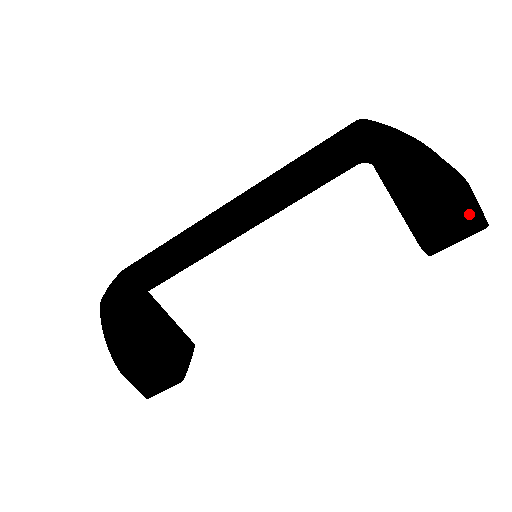
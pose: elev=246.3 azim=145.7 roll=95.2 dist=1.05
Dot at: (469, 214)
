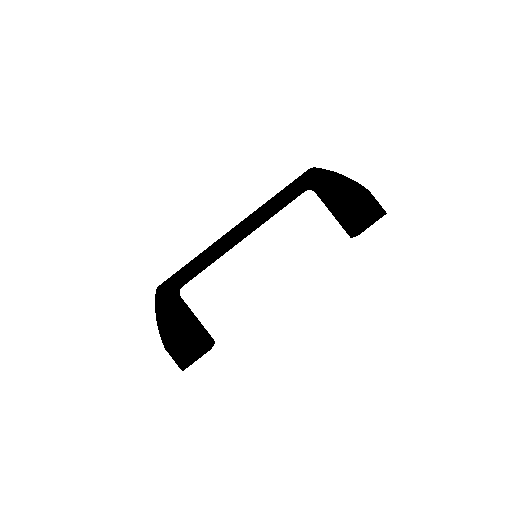
Dot at: (374, 207)
